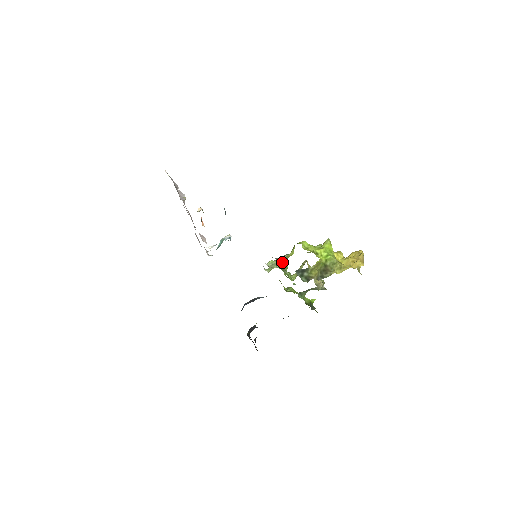
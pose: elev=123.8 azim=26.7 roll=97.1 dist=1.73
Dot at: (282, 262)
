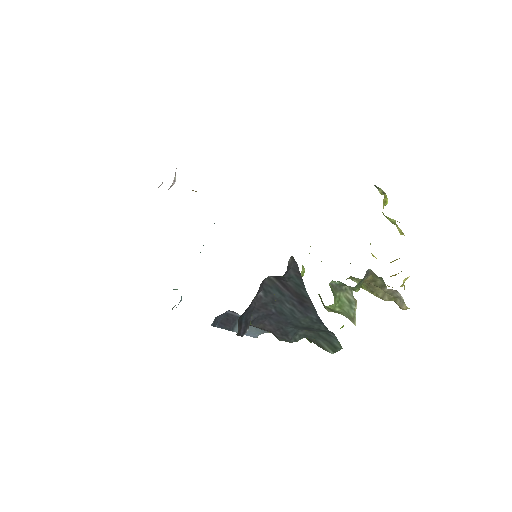
Dot at: occluded
